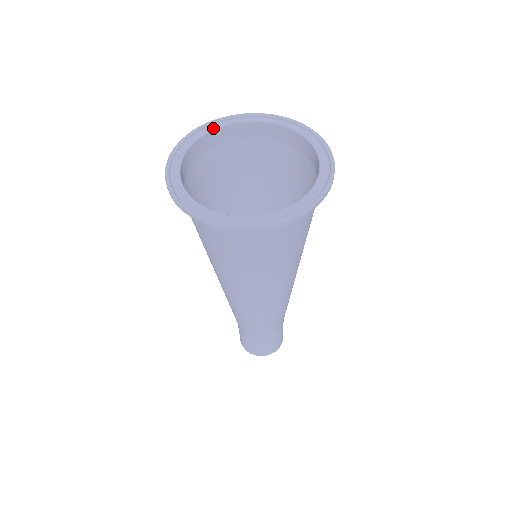
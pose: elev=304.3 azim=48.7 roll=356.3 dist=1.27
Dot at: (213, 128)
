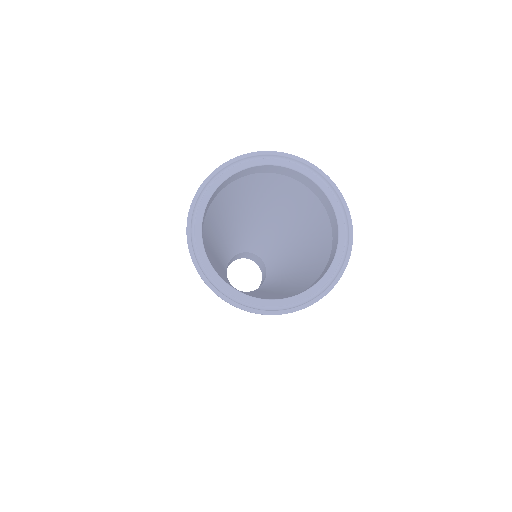
Dot at: (273, 162)
